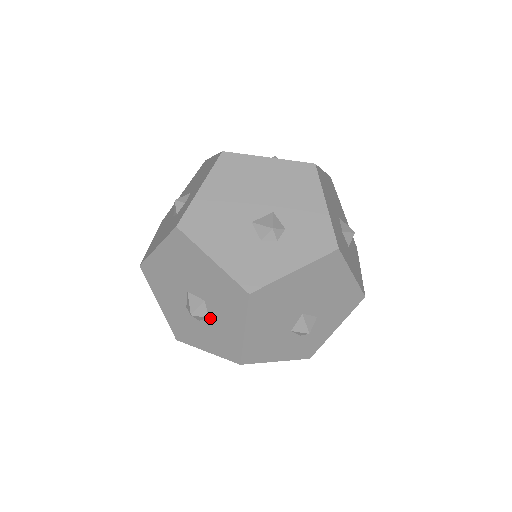
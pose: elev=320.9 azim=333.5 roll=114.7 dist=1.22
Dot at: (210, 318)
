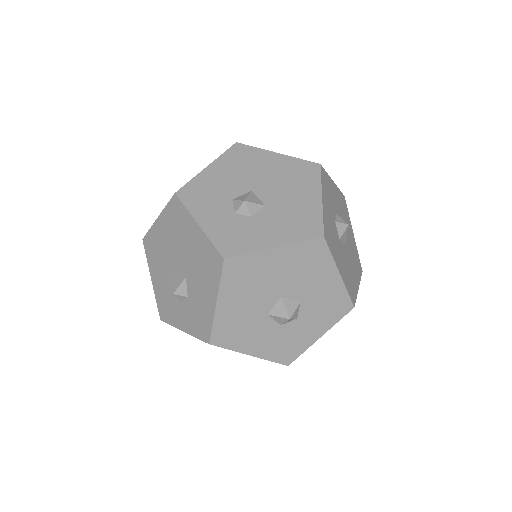
Dot at: occluded
